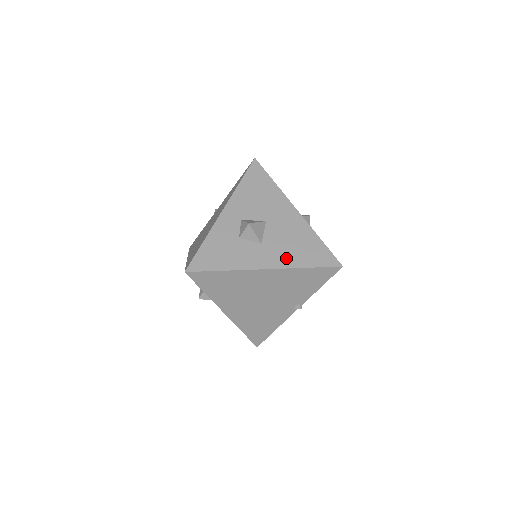
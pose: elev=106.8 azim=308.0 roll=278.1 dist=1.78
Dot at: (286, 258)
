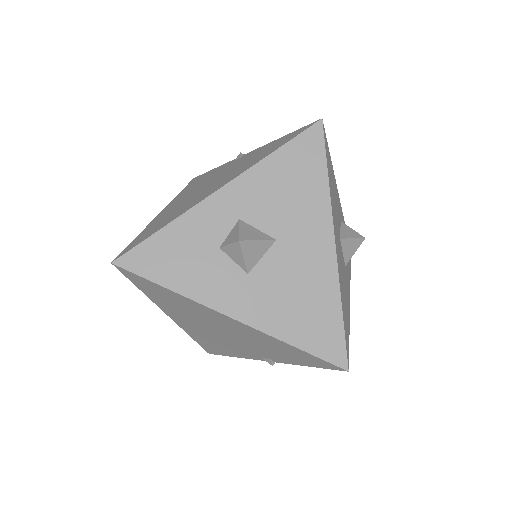
Dot at: (271, 315)
